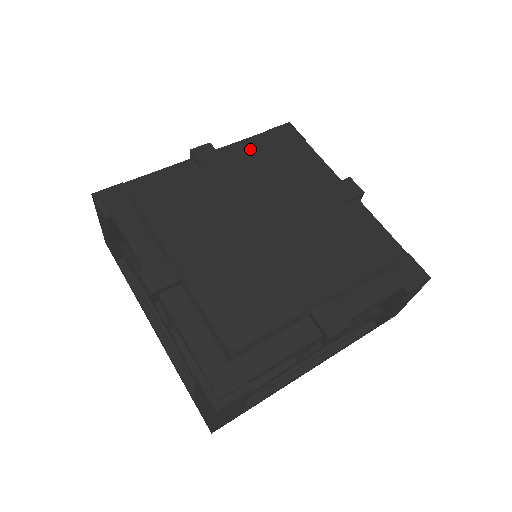
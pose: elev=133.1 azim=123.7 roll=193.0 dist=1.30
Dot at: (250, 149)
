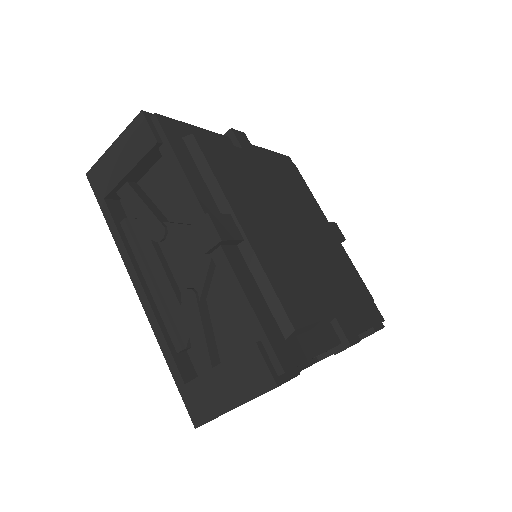
Dot at: (275, 158)
